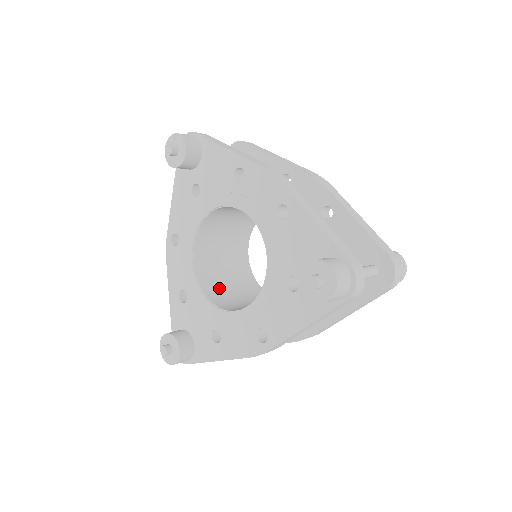
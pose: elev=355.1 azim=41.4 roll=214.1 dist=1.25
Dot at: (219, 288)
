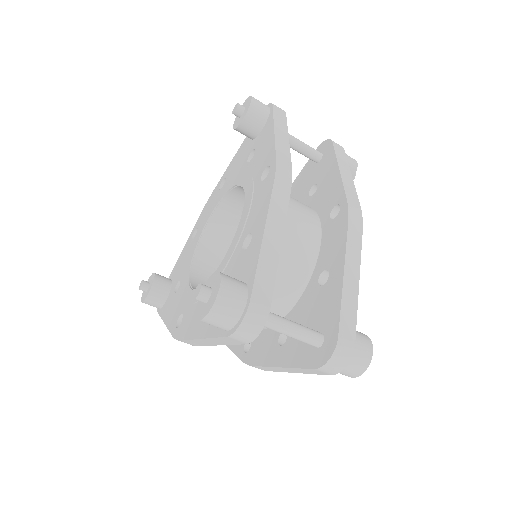
Dot at: occluded
